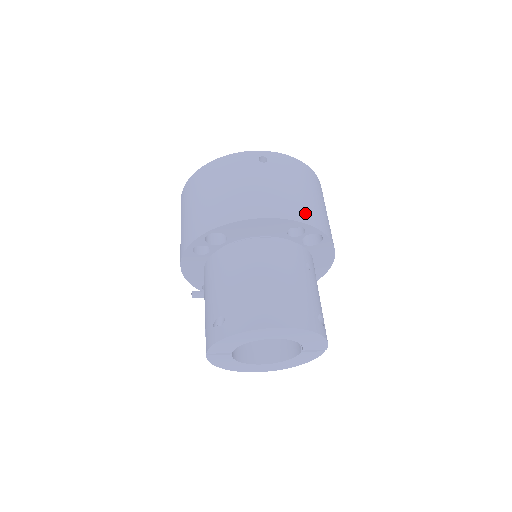
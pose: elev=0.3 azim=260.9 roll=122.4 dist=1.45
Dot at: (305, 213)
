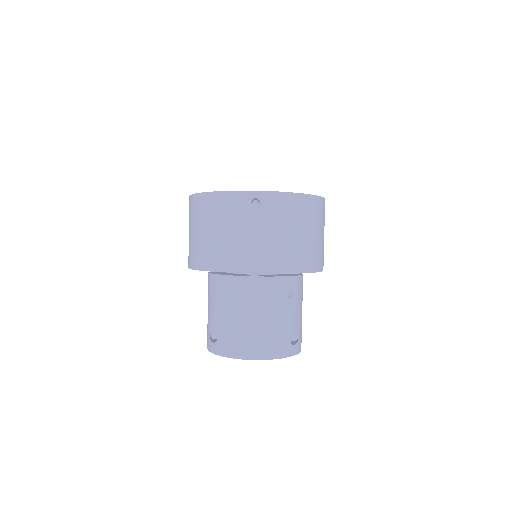
Dot at: (289, 261)
